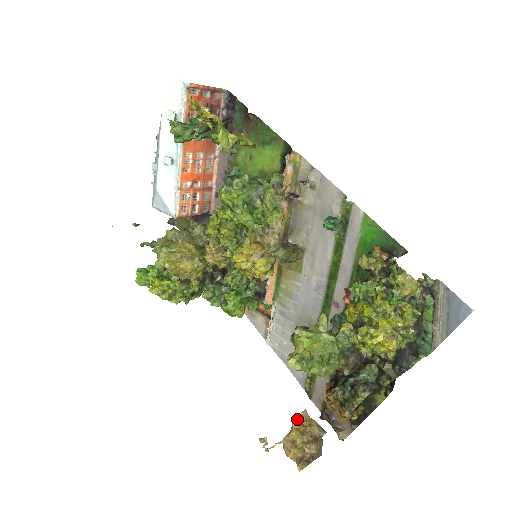
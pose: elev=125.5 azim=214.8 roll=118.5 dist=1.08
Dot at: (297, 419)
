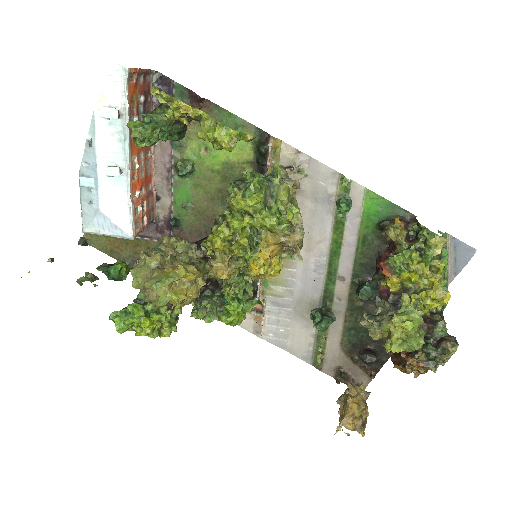
Dot at: (343, 394)
